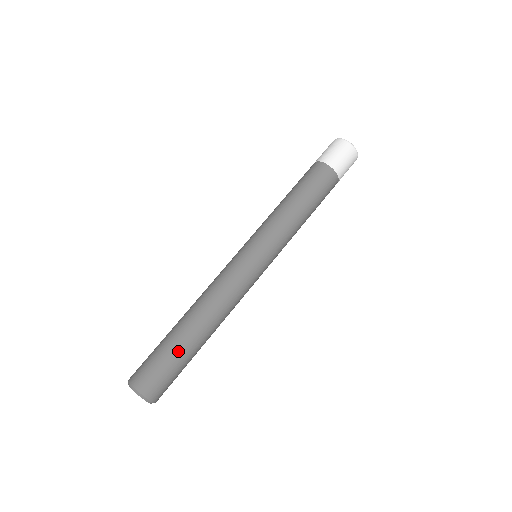
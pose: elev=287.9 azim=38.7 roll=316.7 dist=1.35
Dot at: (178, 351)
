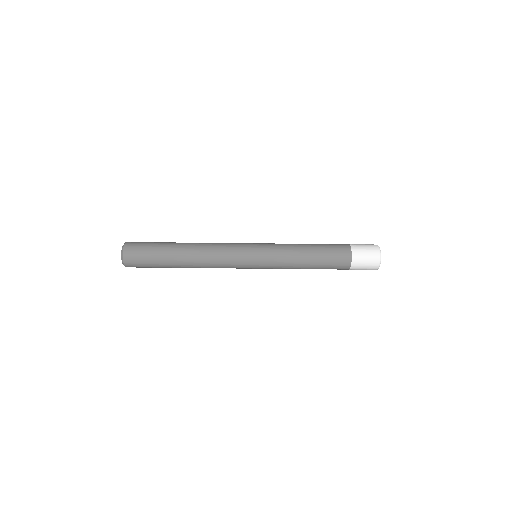
Dot at: (162, 263)
